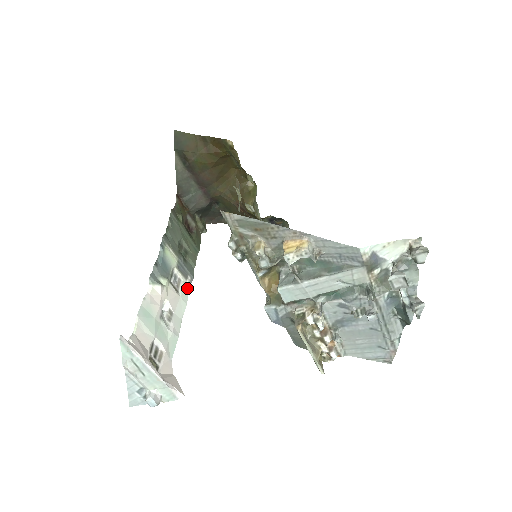
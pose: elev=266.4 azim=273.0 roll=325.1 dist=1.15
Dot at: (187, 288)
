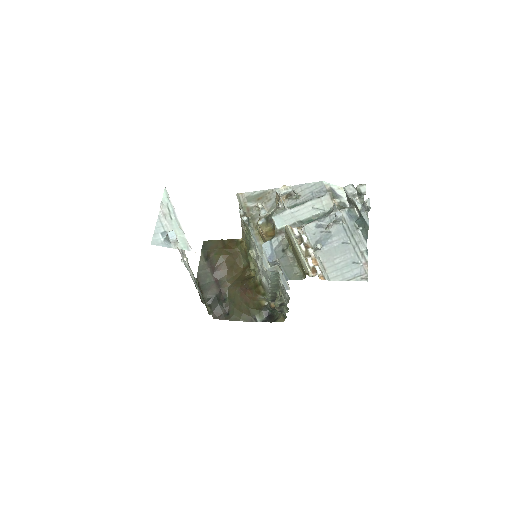
Dot at: occluded
